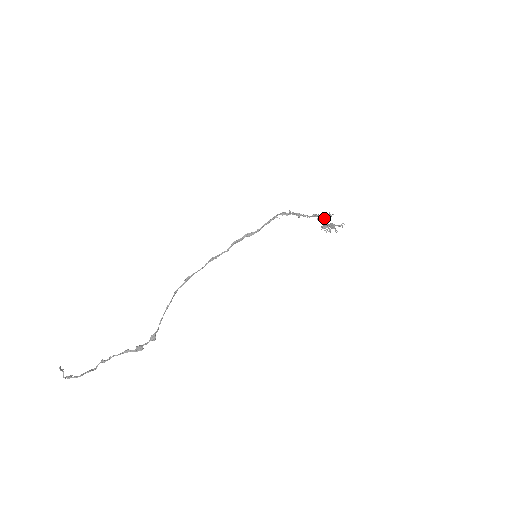
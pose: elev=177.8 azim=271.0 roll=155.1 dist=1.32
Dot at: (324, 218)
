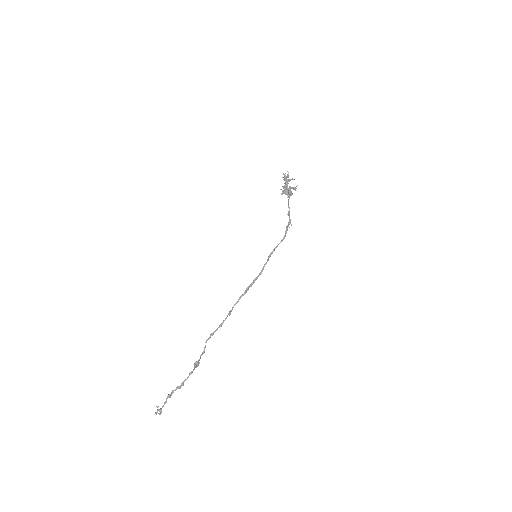
Dot at: (287, 184)
